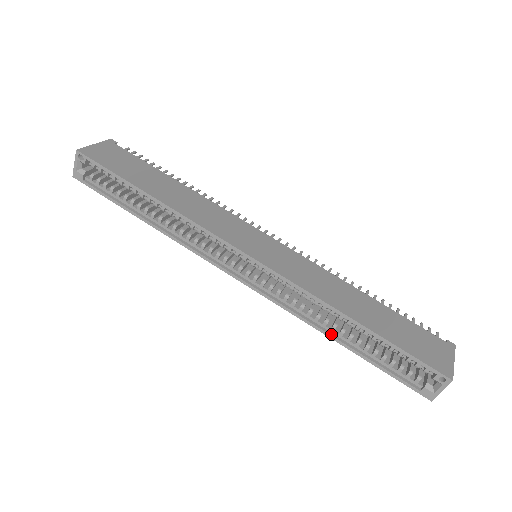
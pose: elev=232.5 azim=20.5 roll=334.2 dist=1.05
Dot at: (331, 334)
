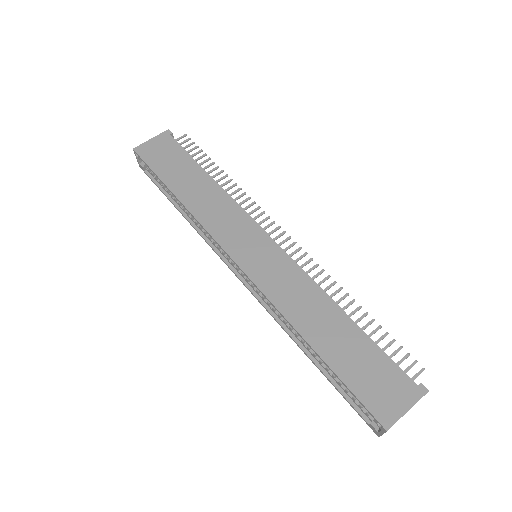
Dot at: (301, 345)
